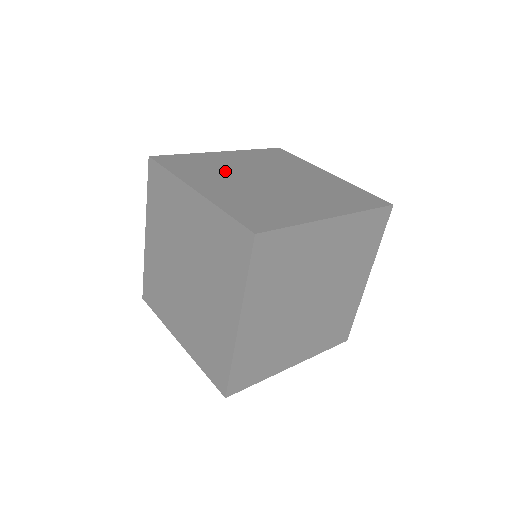
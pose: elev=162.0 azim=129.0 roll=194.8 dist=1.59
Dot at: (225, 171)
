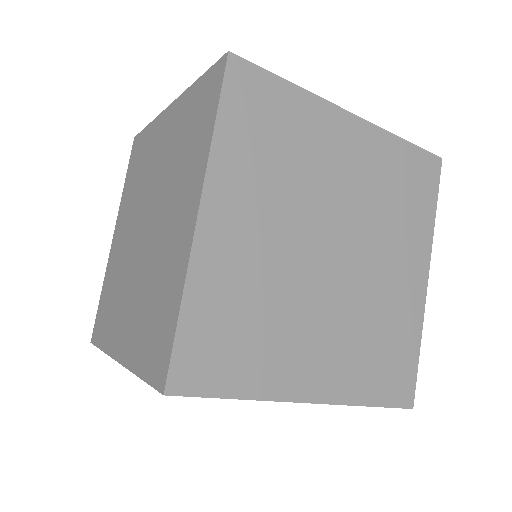
Dot at: occluded
